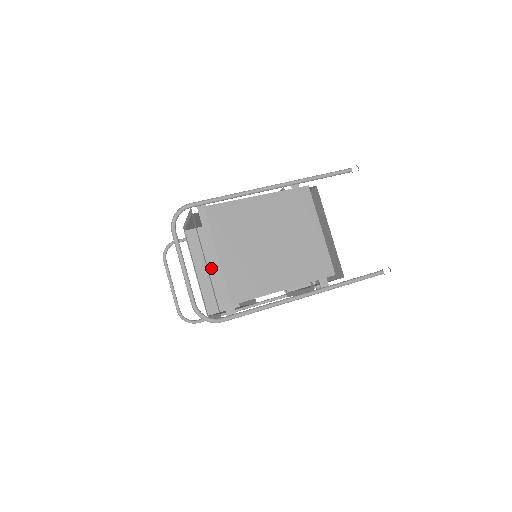
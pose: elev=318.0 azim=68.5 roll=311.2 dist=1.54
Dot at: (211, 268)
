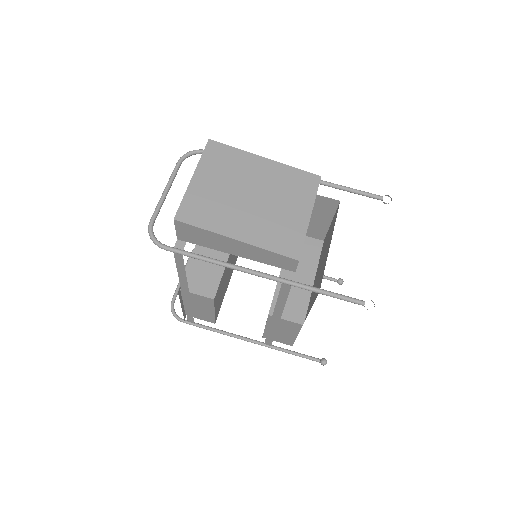
Dot at: (211, 249)
